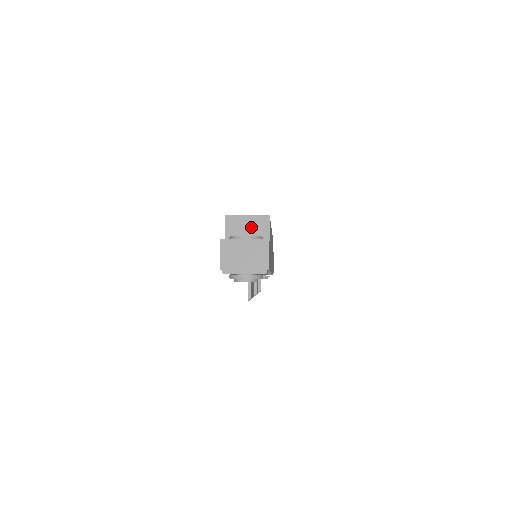
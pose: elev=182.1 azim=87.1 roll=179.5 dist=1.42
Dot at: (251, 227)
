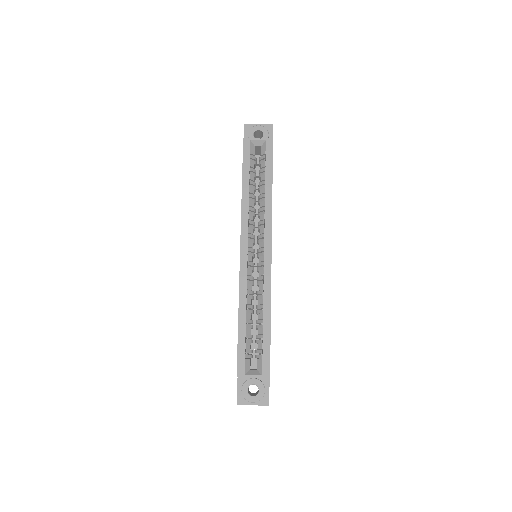
Dot at: occluded
